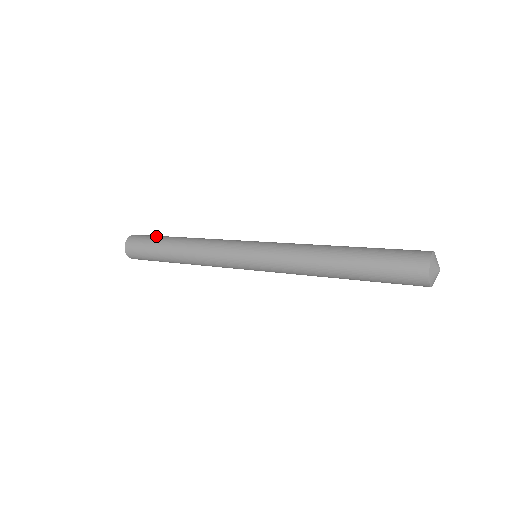
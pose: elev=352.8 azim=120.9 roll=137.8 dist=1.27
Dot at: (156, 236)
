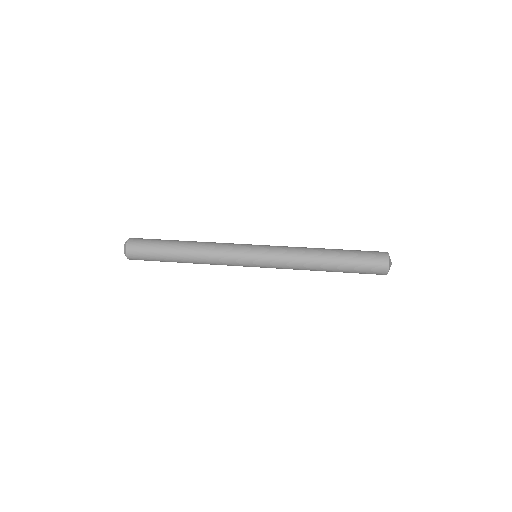
Dot at: (155, 245)
